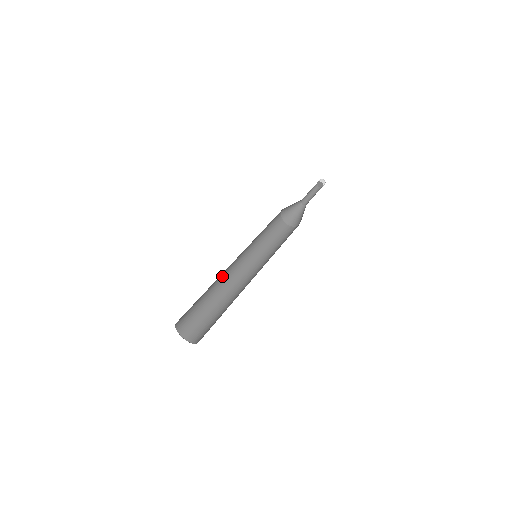
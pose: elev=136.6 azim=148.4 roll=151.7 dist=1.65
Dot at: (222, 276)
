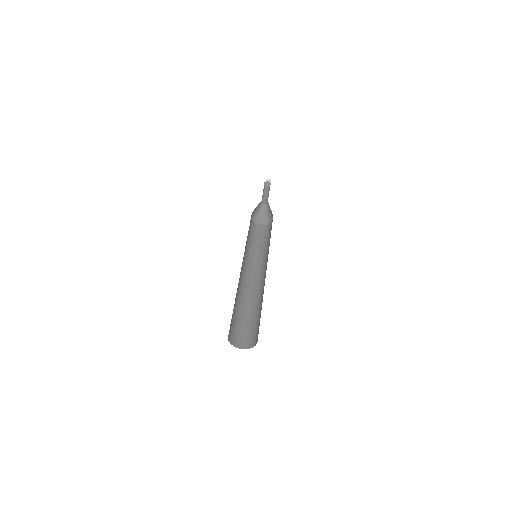
Dot at: occluded
